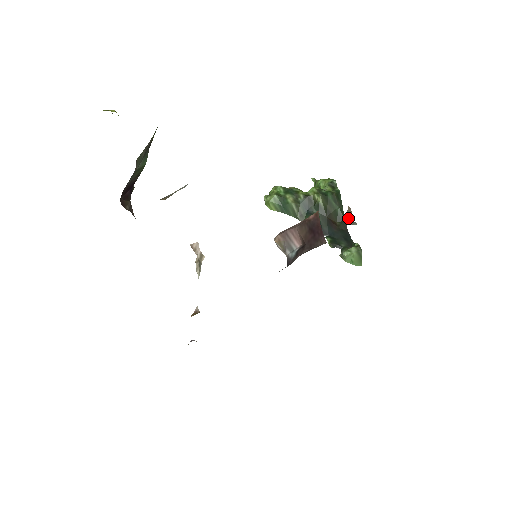
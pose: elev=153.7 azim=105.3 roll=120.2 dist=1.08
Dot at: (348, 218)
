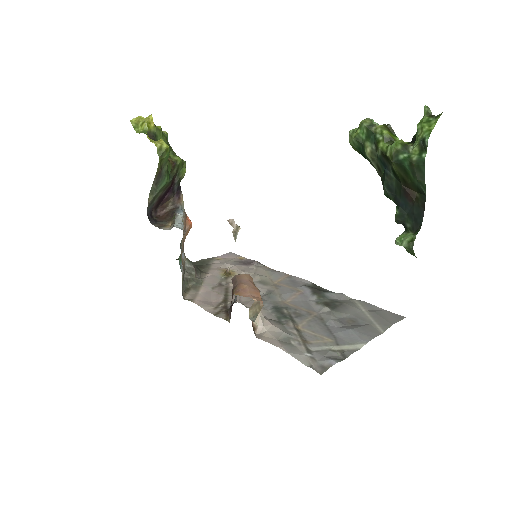
Dot at: (253, 310)
